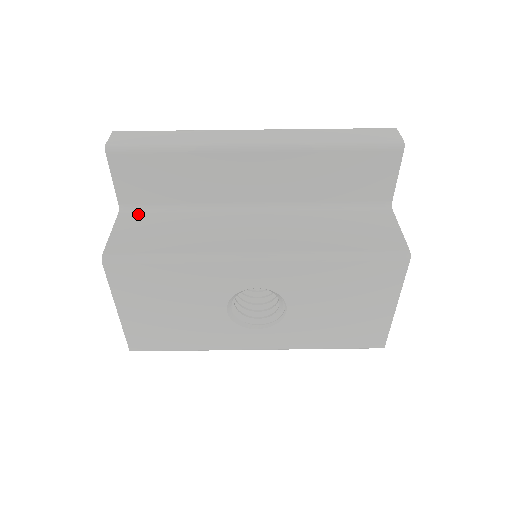
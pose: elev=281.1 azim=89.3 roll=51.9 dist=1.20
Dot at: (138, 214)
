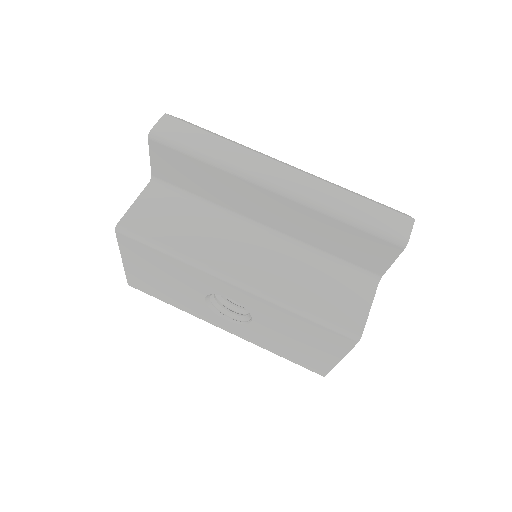
Dot at: (164, 191)
